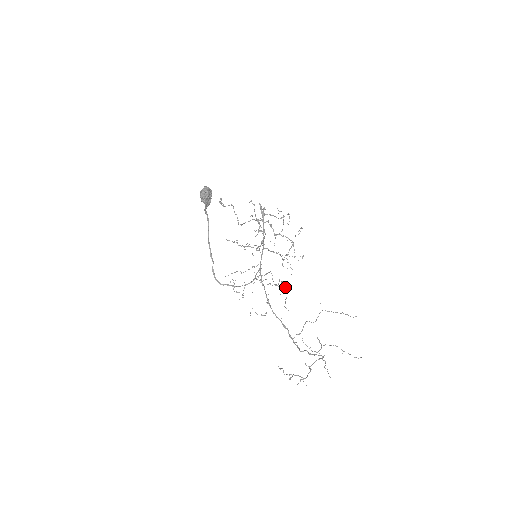
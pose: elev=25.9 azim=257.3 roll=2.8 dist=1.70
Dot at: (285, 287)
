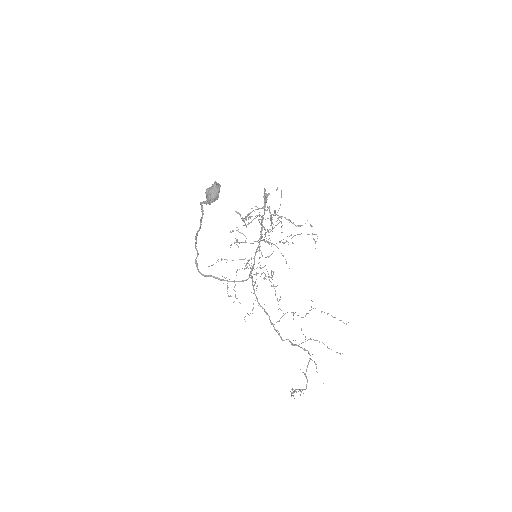
Dot at: occluded
